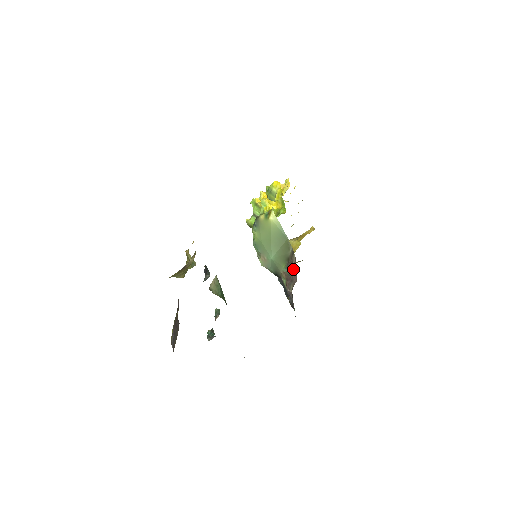
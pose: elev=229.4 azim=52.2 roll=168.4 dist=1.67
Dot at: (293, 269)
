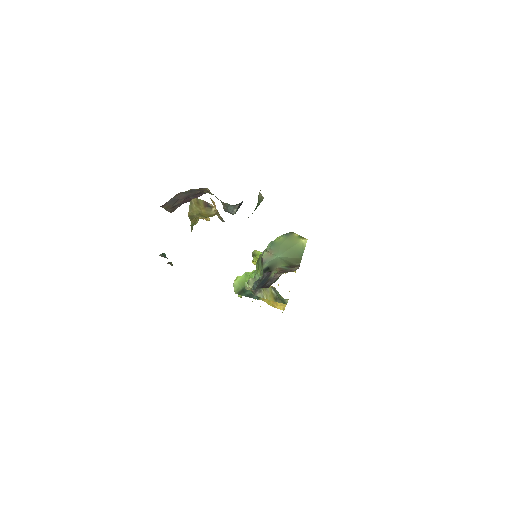
Dot at: (295, 268)
